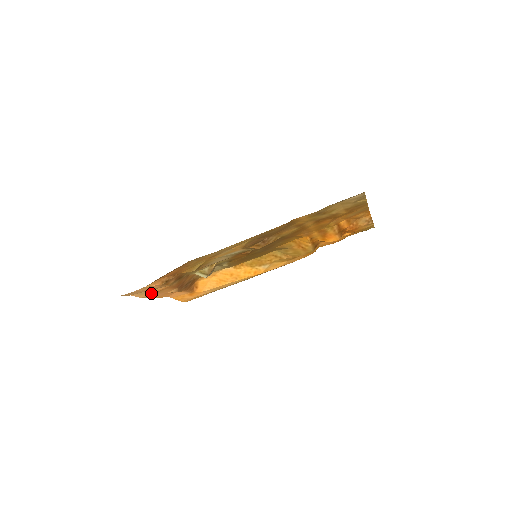
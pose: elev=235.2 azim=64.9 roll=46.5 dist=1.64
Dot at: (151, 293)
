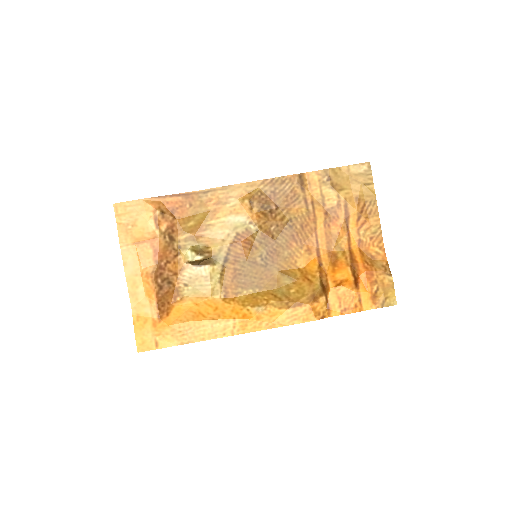
Dot at: (133, 240)
